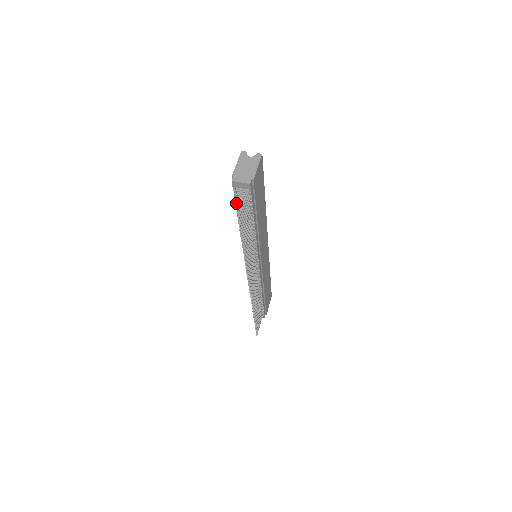
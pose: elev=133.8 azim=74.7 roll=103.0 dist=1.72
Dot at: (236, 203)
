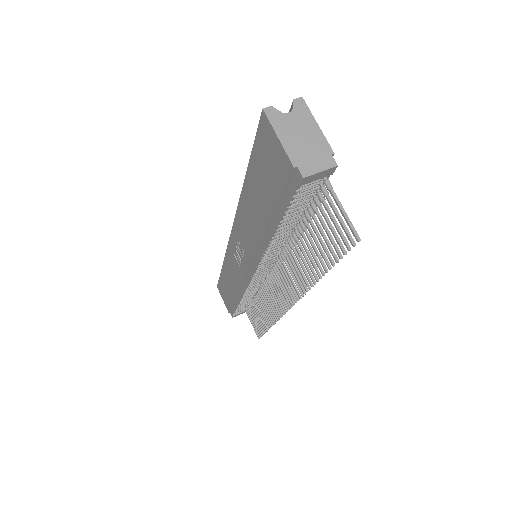
Dot at: (286, 209)
